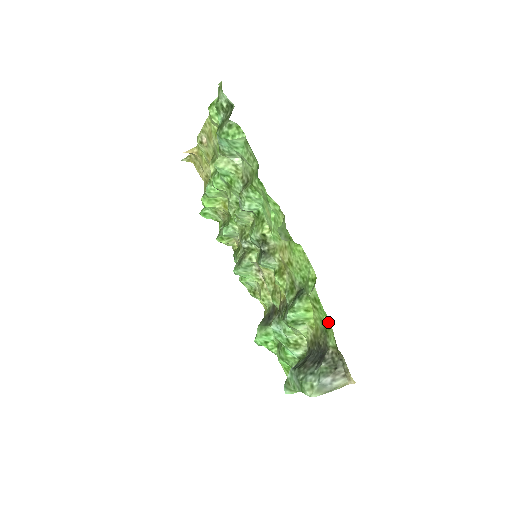
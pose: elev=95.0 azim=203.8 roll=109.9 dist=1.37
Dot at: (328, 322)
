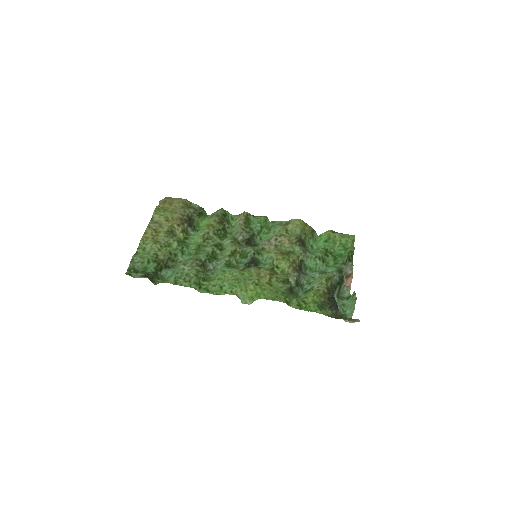
Dot at: (316, 310)
